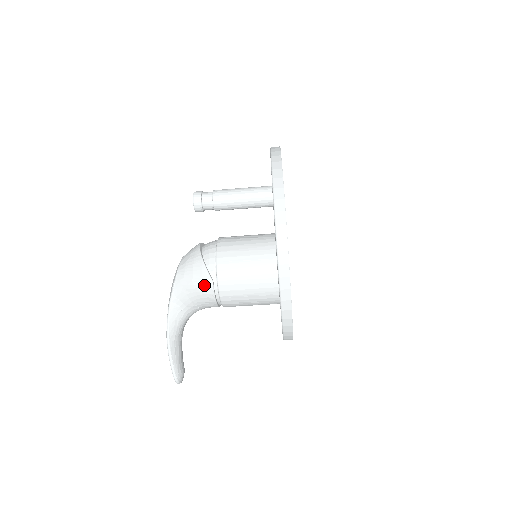
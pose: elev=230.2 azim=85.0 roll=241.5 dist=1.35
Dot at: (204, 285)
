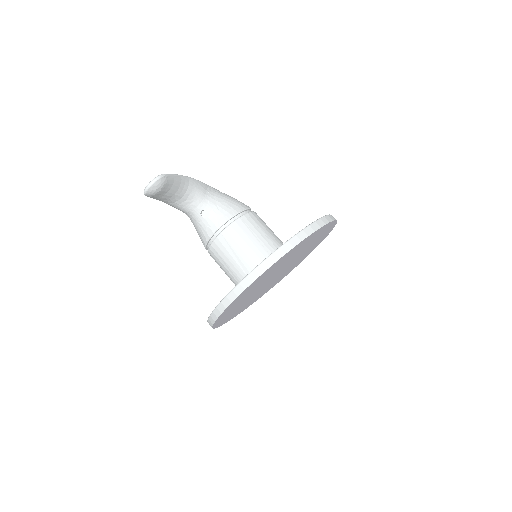
Dot at: (244, 204)
